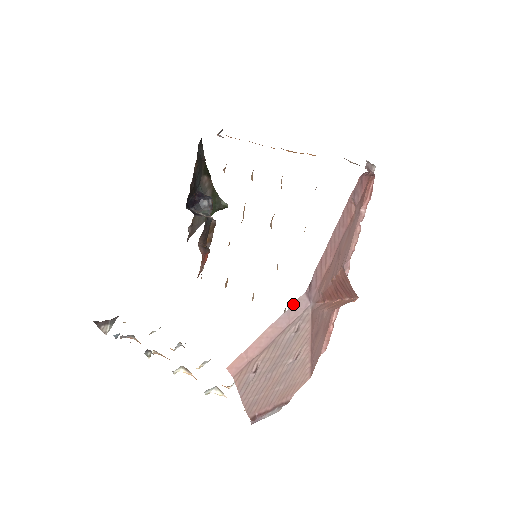
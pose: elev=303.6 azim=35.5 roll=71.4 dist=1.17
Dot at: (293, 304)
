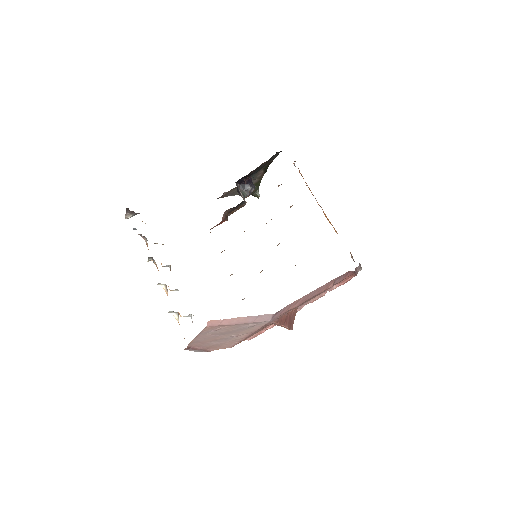
Dot at: (263, 315)
